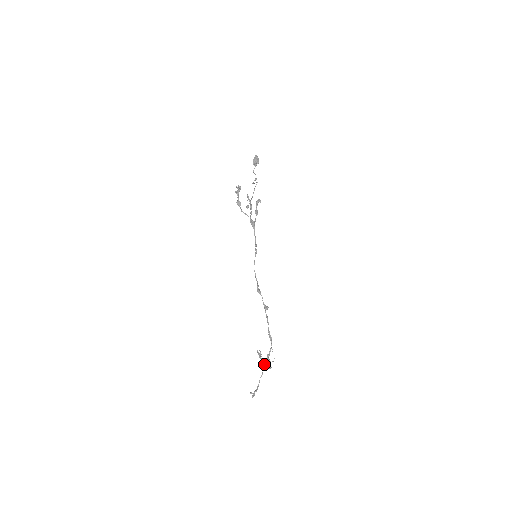
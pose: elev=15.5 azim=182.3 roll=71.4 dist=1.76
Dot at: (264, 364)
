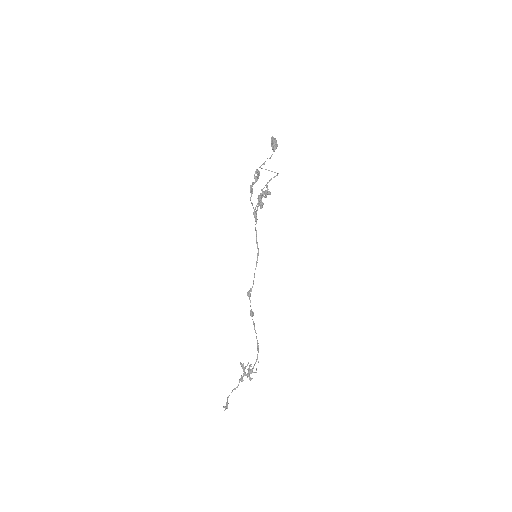
Dot at: (244, 375)
